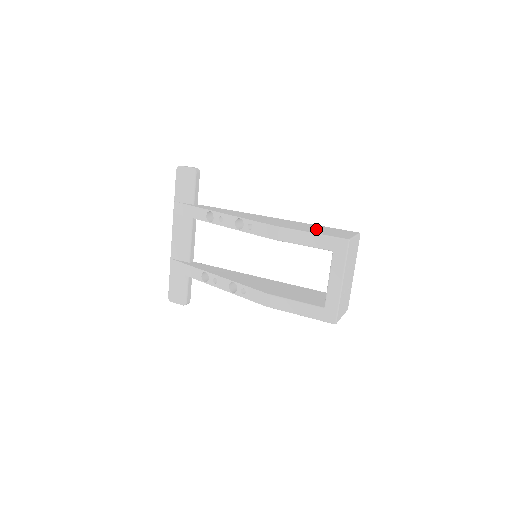
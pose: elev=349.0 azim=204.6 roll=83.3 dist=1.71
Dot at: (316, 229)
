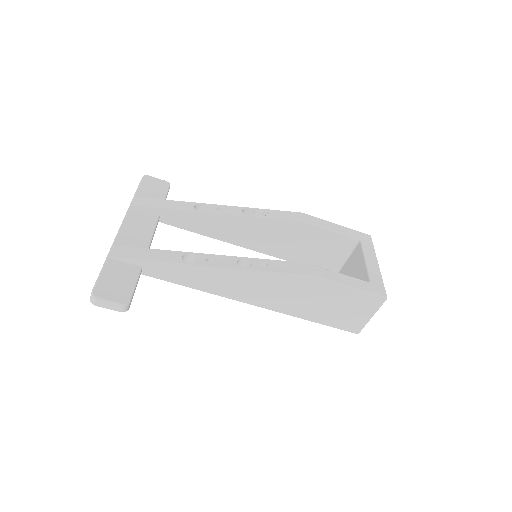
Dot at: occluded
